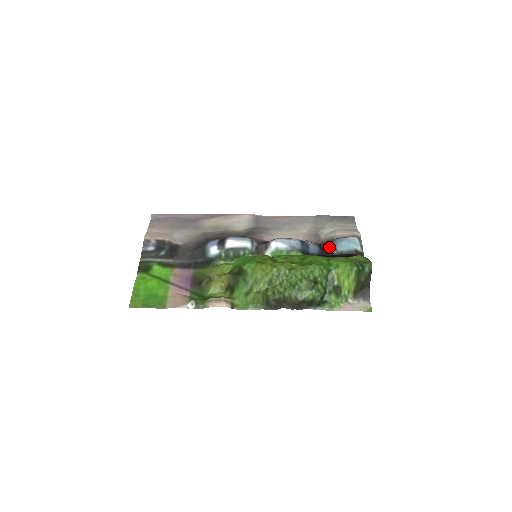
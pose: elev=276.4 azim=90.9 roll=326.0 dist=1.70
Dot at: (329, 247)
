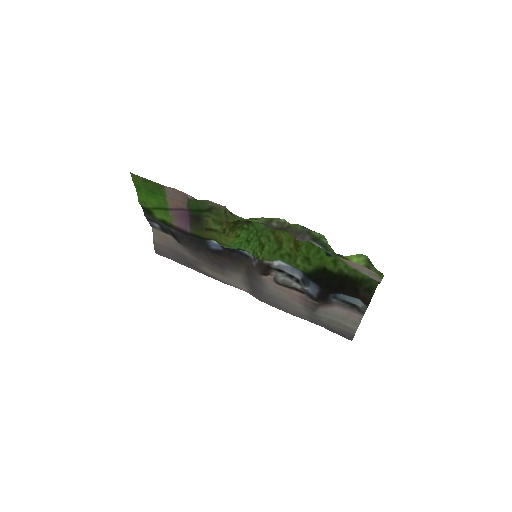
Dot at: (330, 294)
